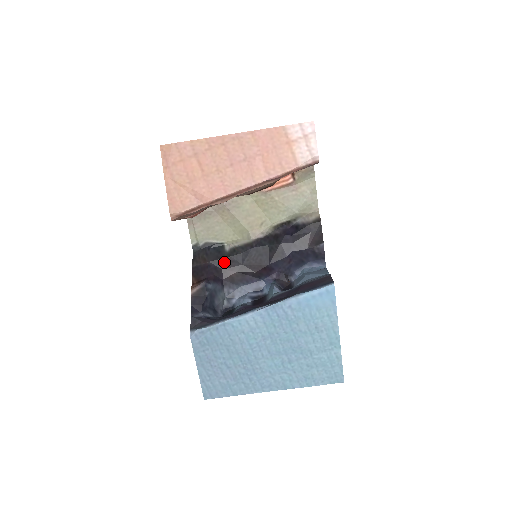
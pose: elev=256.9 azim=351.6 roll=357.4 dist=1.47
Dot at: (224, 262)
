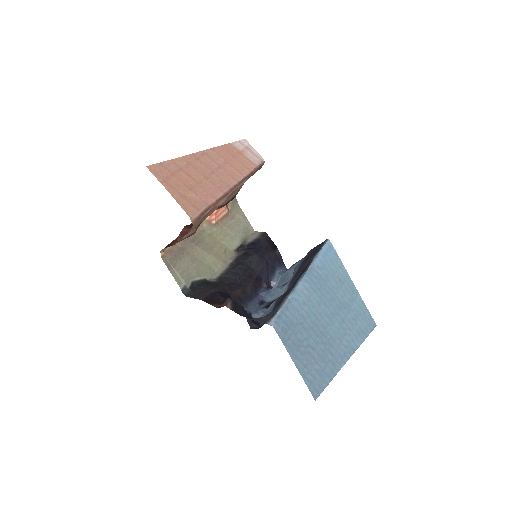
Dot at: (223, 287)
